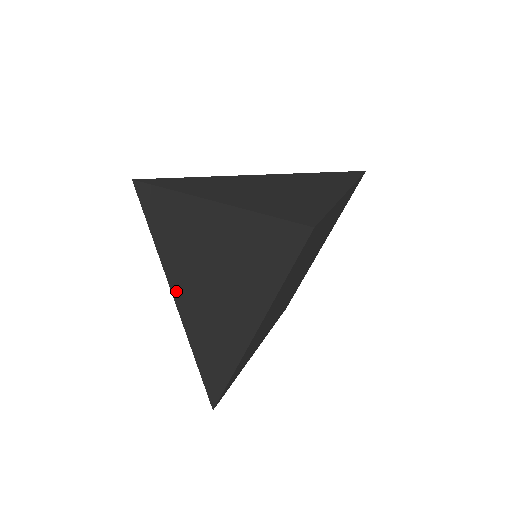
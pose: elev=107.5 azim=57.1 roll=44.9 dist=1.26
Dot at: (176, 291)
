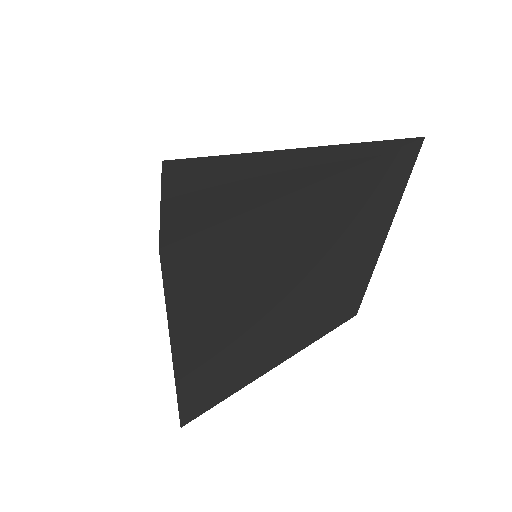
Dot at: (172, 189)
